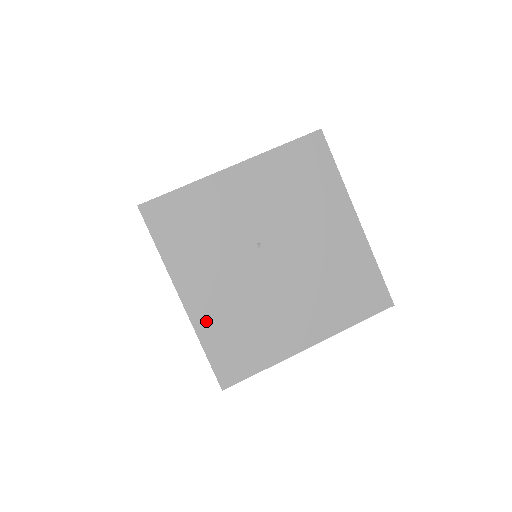
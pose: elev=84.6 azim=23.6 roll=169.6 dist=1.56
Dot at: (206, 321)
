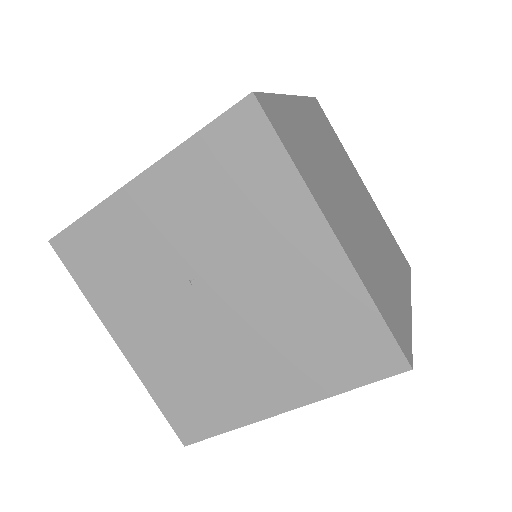
Dot at: (150, 371)
